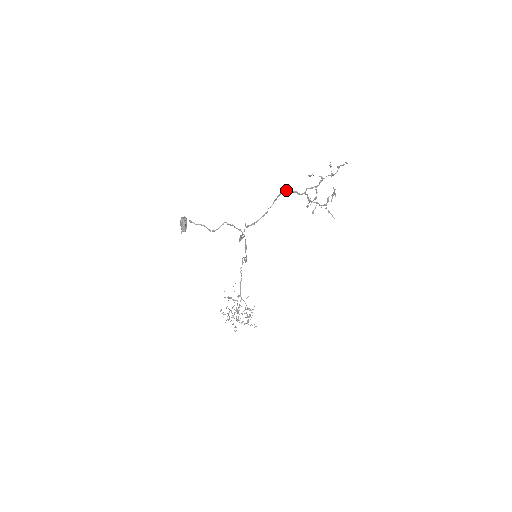
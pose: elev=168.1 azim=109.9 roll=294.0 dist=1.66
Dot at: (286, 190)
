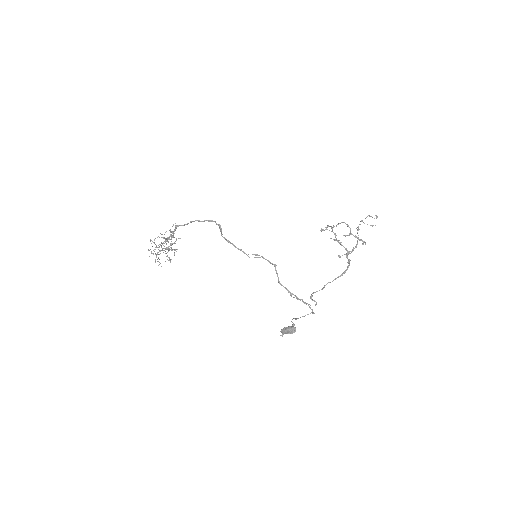
Dot at: occluded
